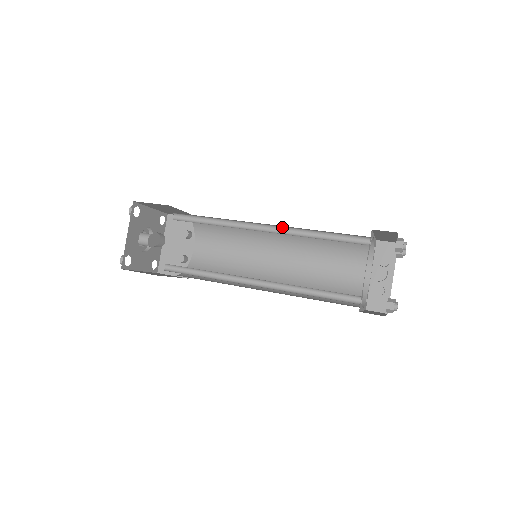
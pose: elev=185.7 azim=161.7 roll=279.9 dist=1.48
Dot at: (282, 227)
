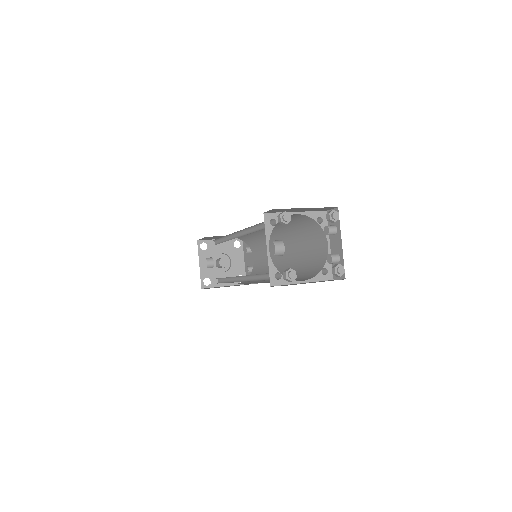
Dot at: (244, 230)
